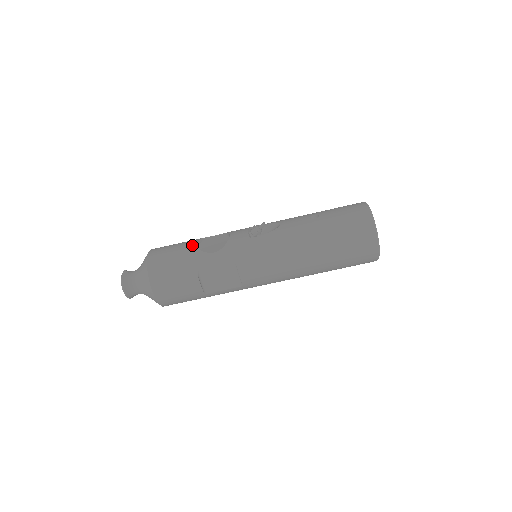
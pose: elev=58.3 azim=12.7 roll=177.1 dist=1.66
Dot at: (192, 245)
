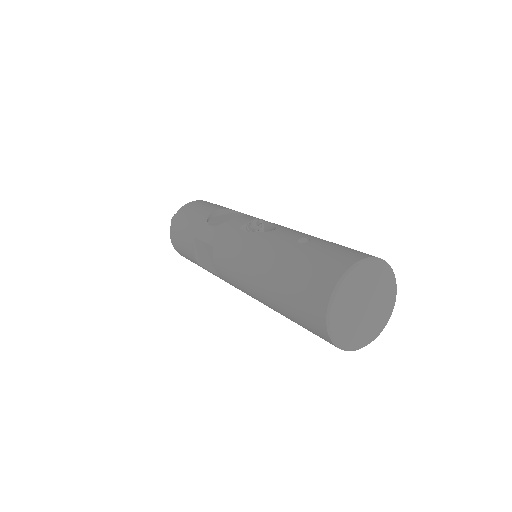
Dot at: (211, 210)
